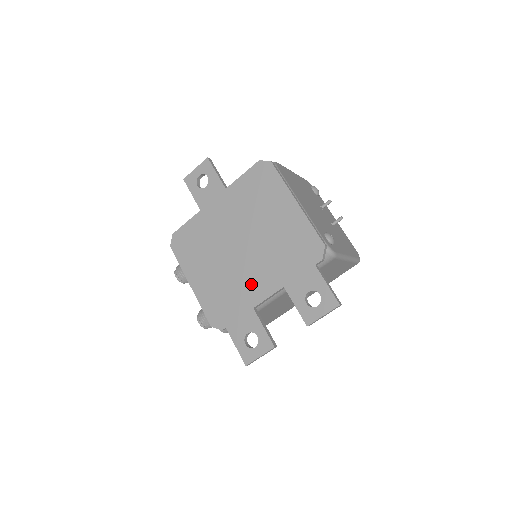
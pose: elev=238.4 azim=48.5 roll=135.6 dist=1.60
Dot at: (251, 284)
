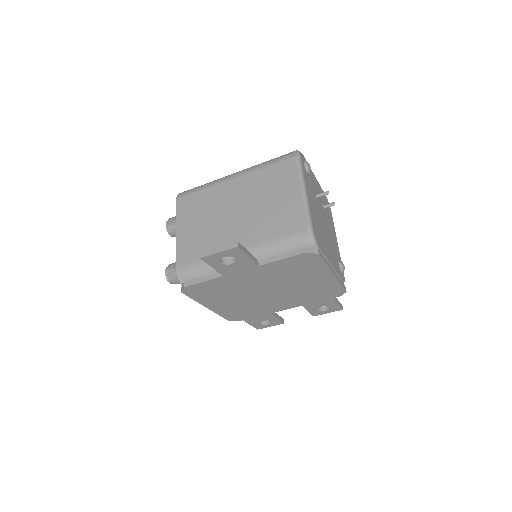
Dot at: (273, 306)
